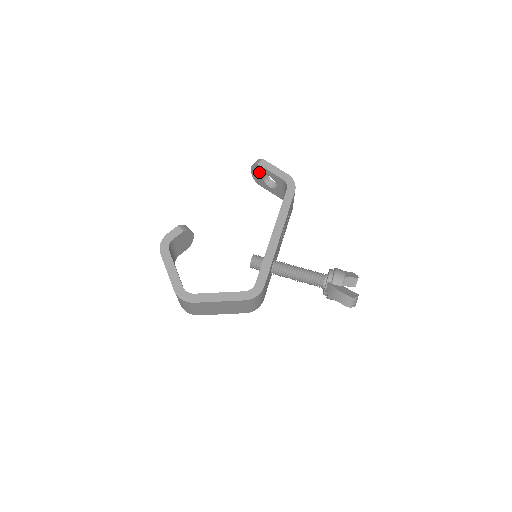
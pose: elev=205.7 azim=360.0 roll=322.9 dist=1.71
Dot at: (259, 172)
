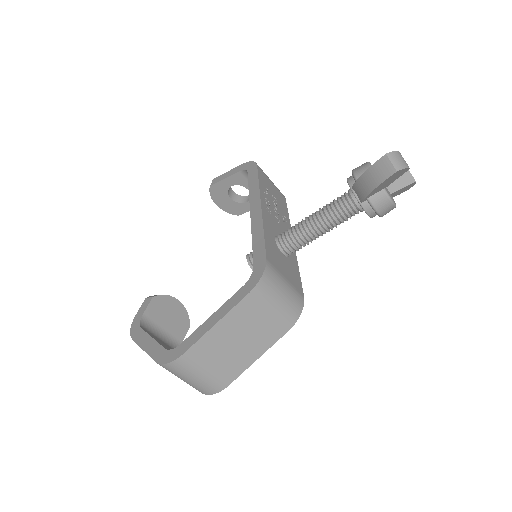
Dot at: (222, 196)
